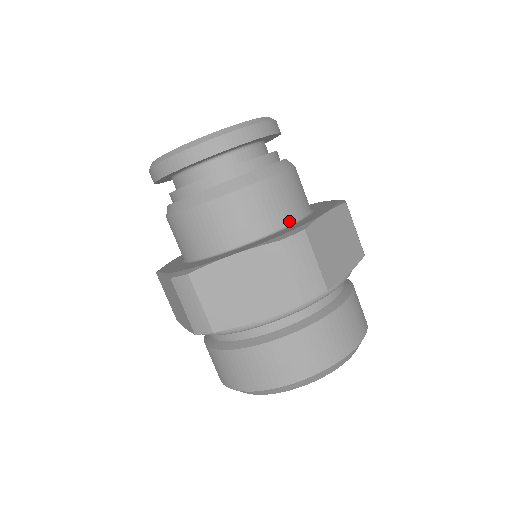
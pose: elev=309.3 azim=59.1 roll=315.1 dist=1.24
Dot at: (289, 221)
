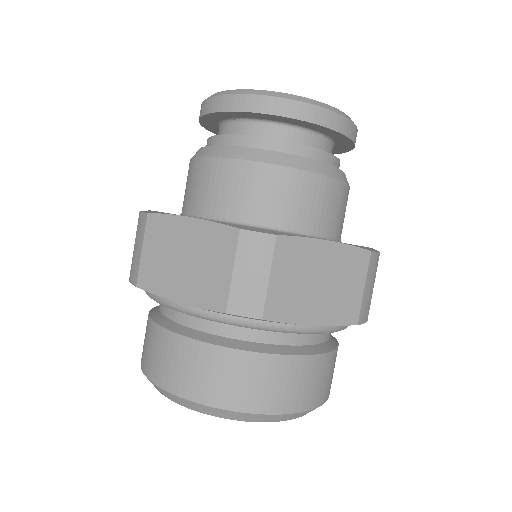
Dot at: (285, 227)
